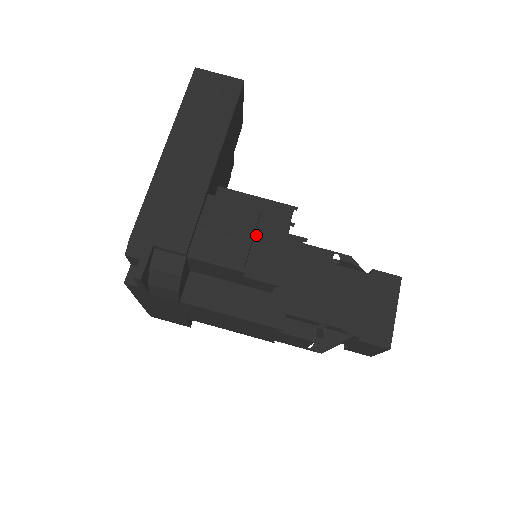
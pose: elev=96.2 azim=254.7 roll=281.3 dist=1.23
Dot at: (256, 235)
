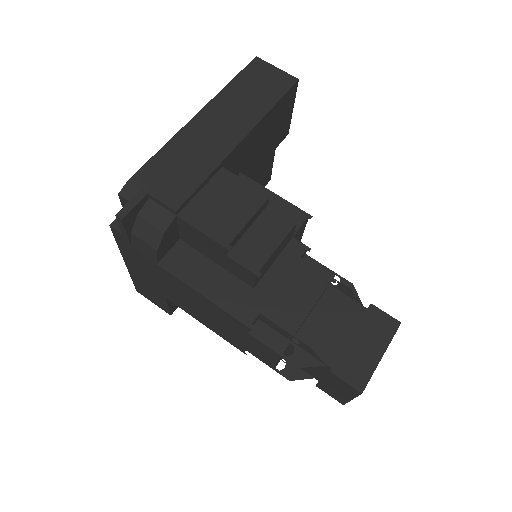
Dot at: (256, 222)
